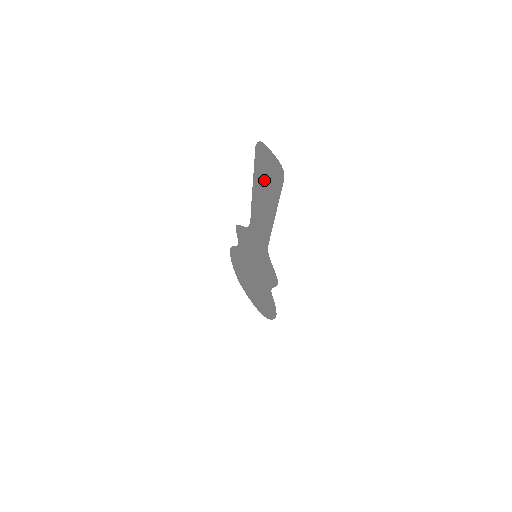
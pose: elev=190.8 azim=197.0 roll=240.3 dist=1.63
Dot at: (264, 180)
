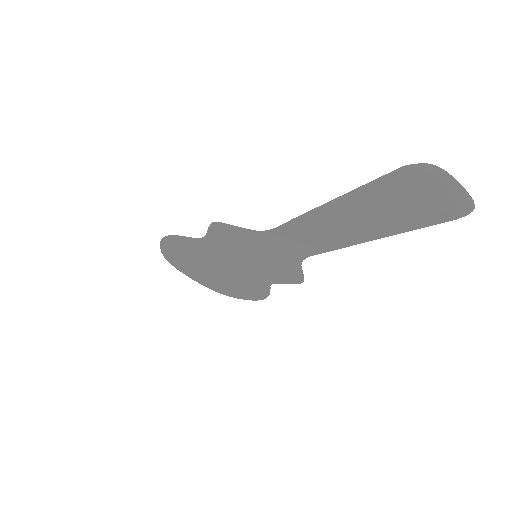
Dot at: (385, 205)
